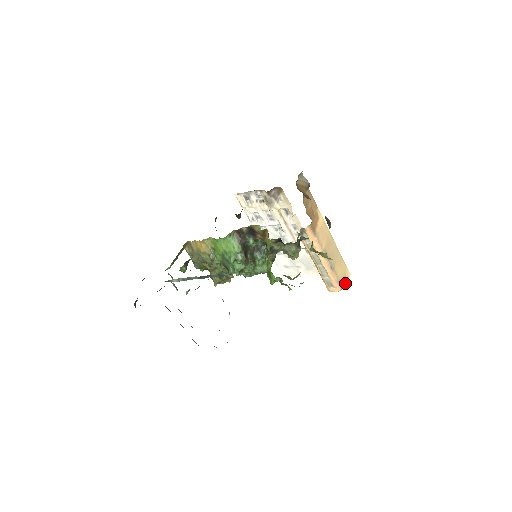
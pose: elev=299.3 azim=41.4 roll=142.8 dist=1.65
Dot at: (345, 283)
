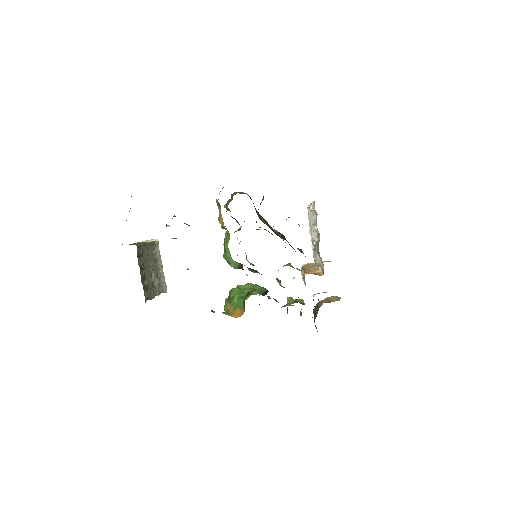
Dot at: occluded
